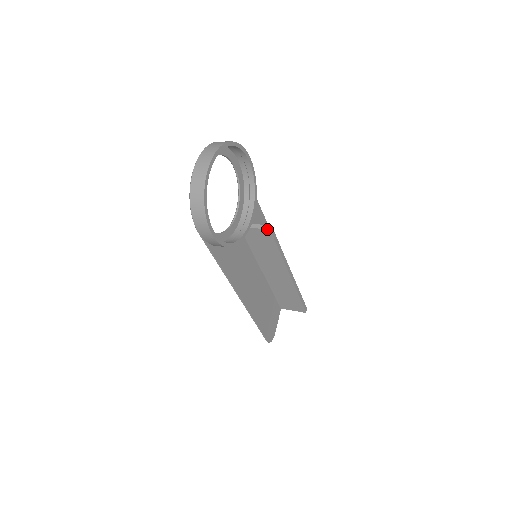
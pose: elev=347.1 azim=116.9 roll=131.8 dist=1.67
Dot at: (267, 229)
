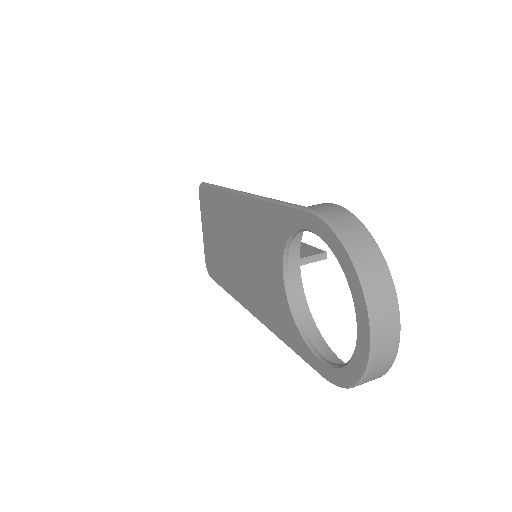
Dot at: occluded
